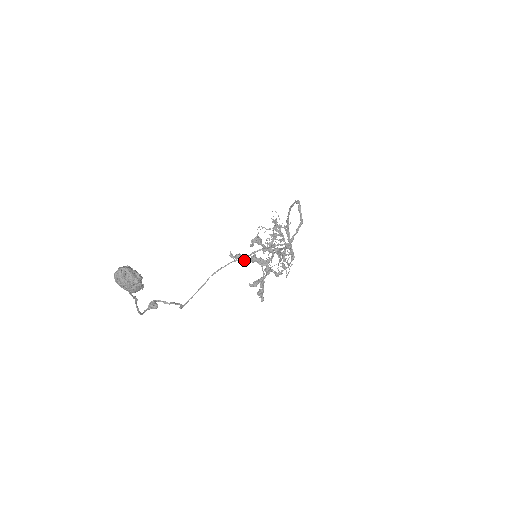
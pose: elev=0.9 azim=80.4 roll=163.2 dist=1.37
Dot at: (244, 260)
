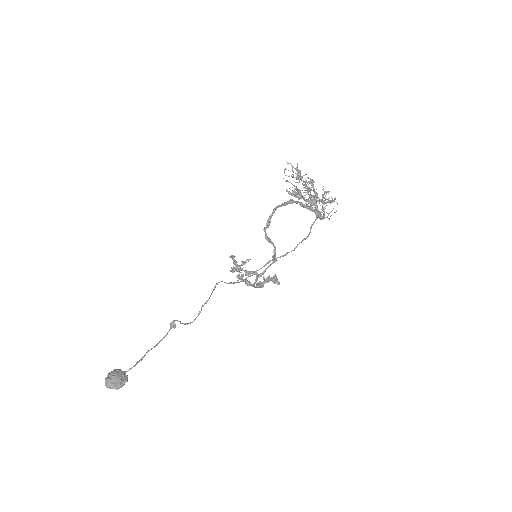
Dot at: occluded
